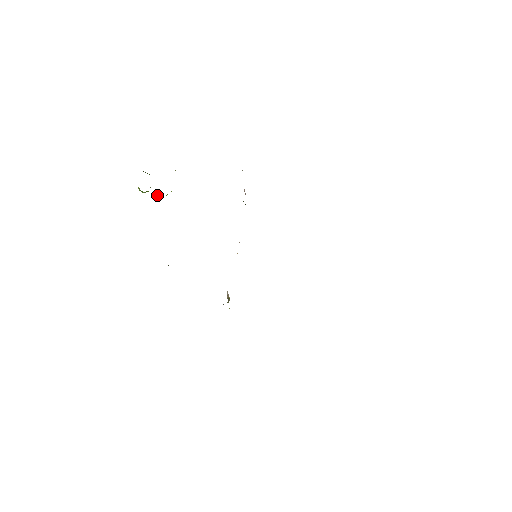
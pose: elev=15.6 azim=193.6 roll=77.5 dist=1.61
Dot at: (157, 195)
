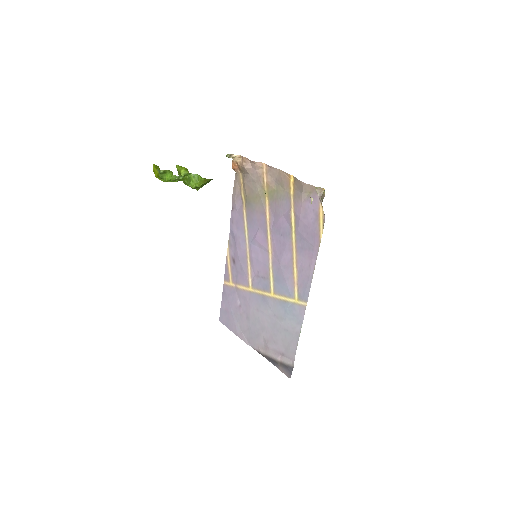
Dot at: (196, 175)
